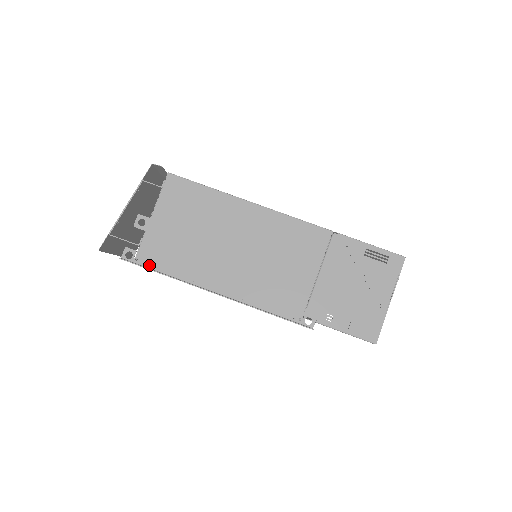
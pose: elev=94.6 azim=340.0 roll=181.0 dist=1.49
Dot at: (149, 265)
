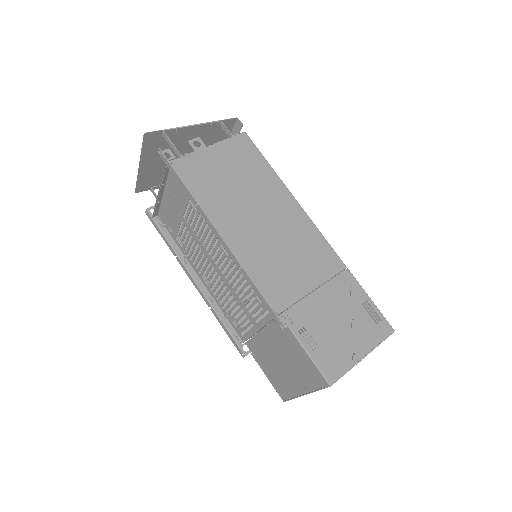
Dot at: (178, 174)
